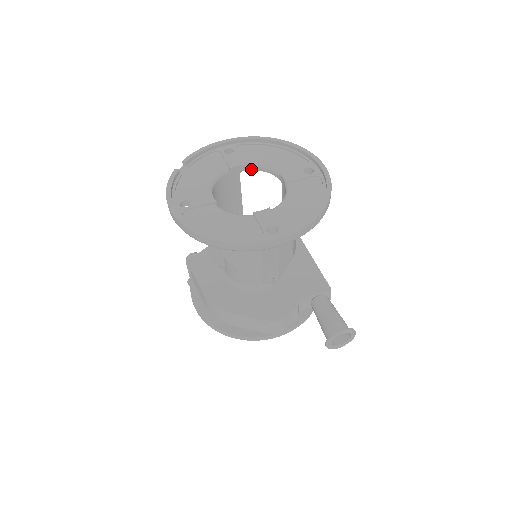
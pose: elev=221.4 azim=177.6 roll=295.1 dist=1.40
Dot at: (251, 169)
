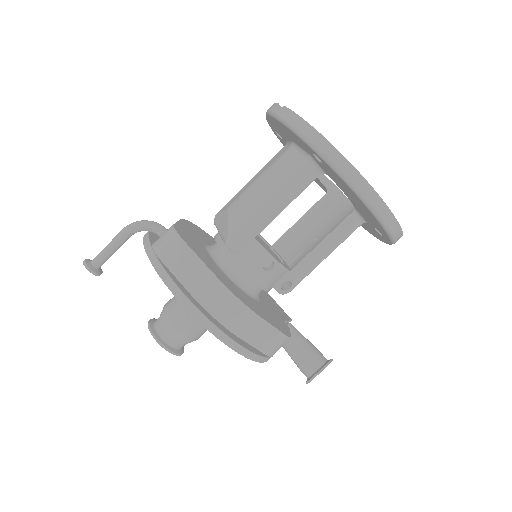
Dot at: occluded
